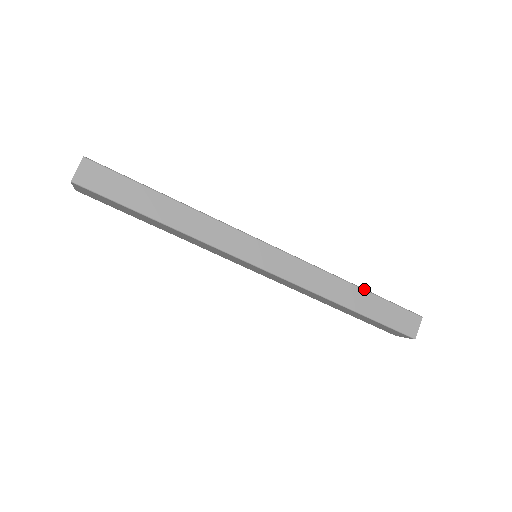
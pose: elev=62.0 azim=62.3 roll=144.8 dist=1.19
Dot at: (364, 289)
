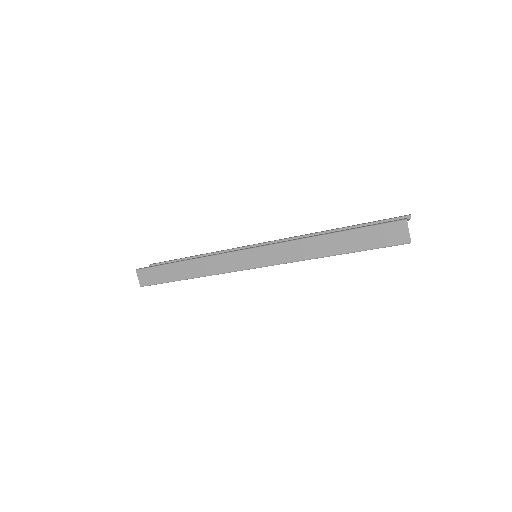
Dot at: (337, 232)
